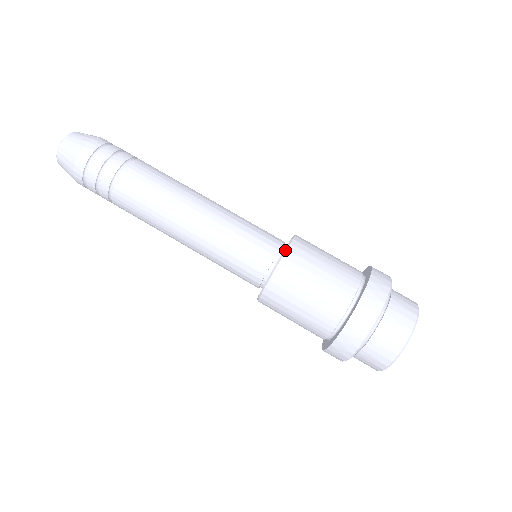
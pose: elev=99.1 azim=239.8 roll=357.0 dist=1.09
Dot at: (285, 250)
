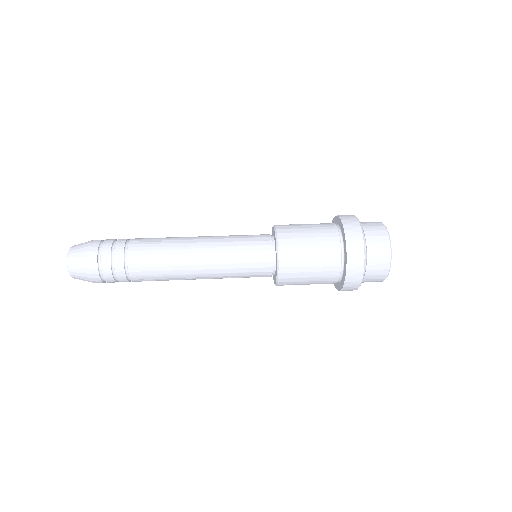
Dot at: (275, 227)
